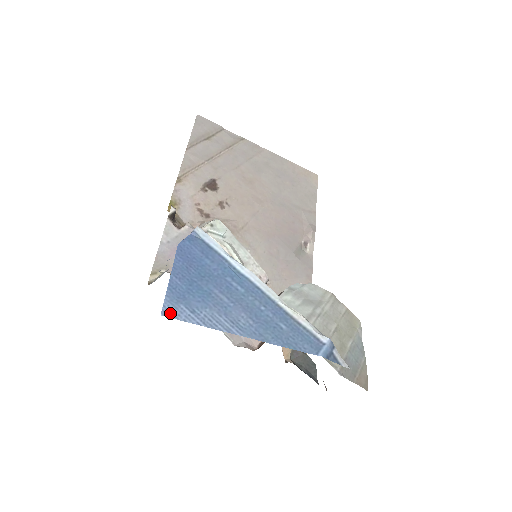
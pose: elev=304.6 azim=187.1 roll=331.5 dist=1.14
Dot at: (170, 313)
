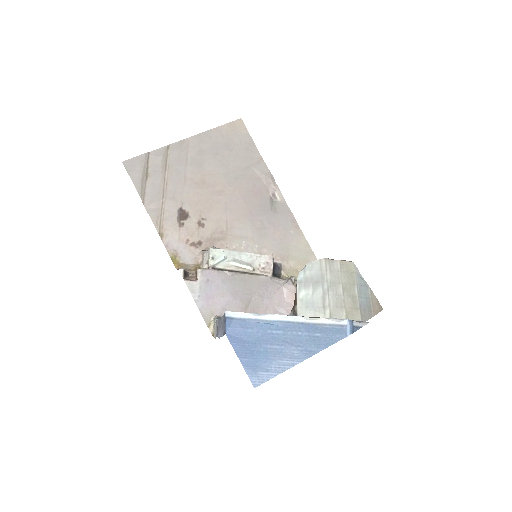
Dot at: (258, 383)
